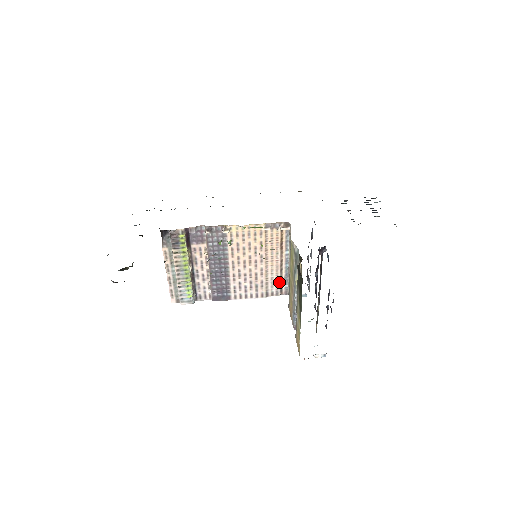
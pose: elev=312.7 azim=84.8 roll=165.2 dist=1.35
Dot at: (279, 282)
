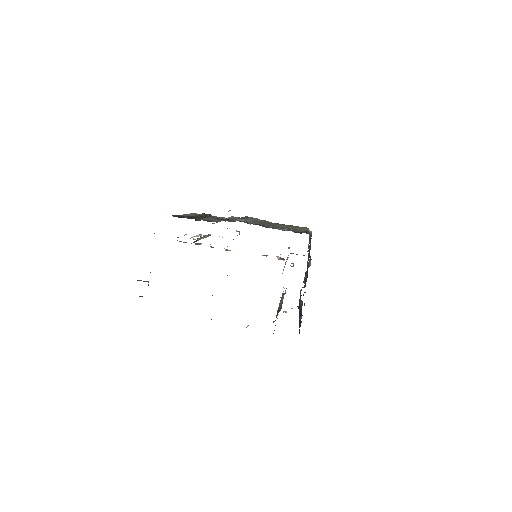
Dot at: occluded
